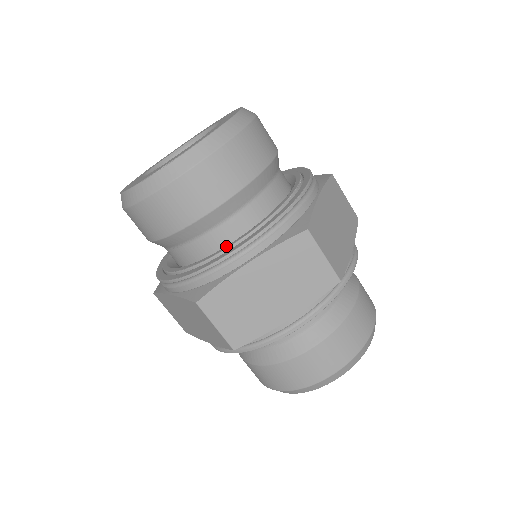
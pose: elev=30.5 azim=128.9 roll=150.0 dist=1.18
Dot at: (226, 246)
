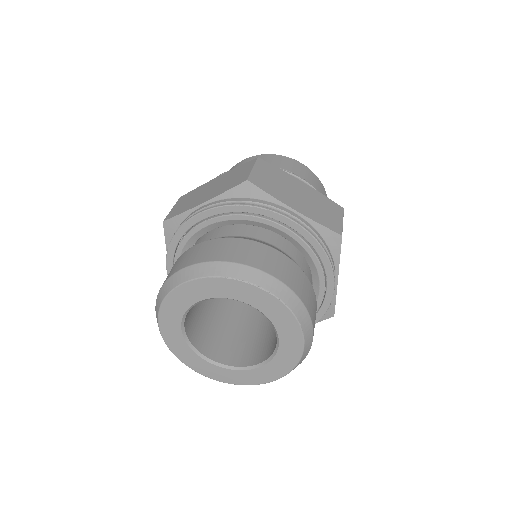
Dot at: occluded
